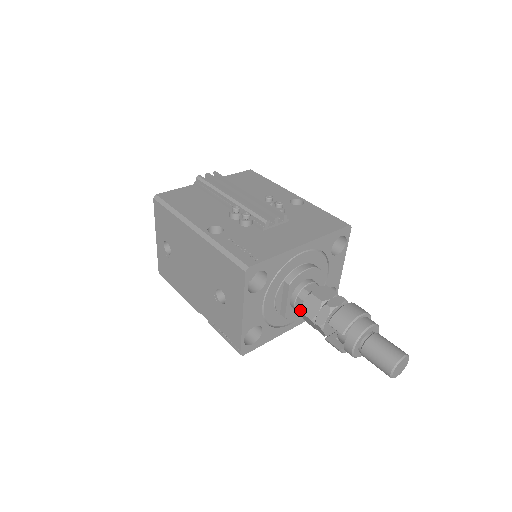
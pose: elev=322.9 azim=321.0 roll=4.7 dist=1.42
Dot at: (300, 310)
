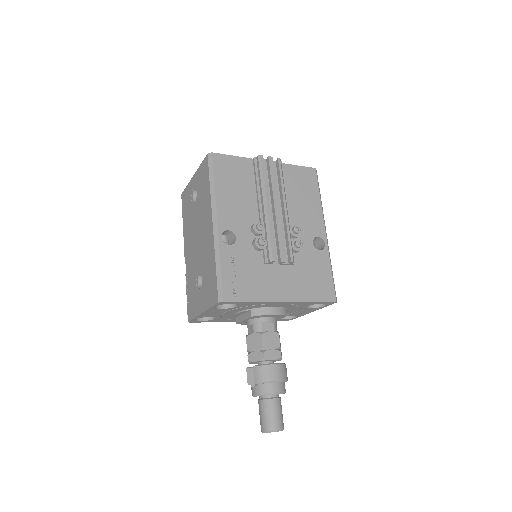
Dot at: (249, 332)
